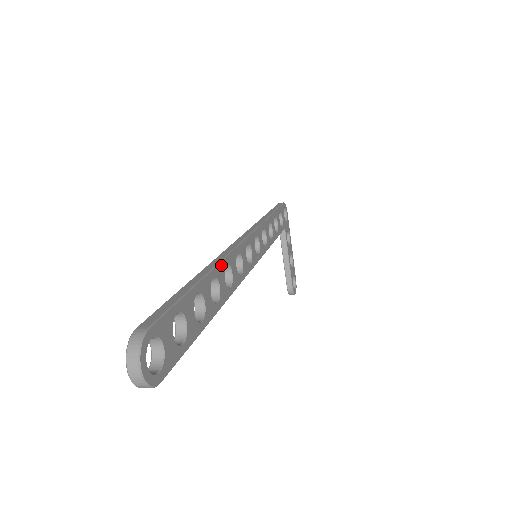
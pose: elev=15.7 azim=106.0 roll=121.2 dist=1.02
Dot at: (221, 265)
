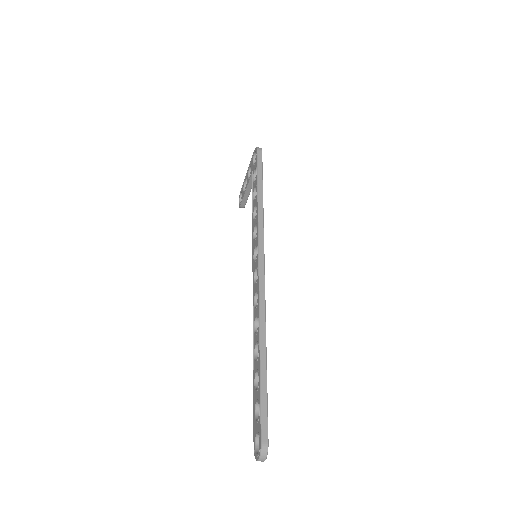
Dot at: (265, 331)
